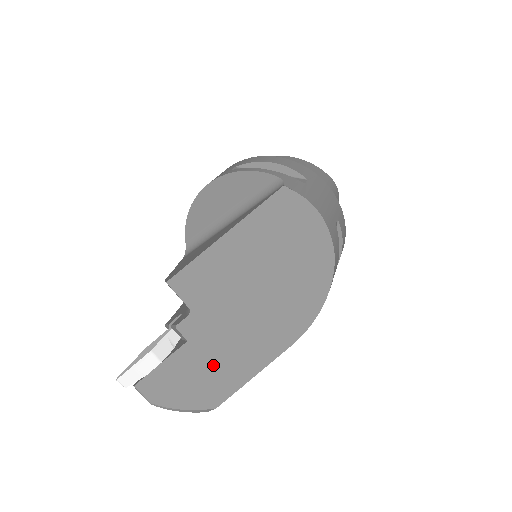
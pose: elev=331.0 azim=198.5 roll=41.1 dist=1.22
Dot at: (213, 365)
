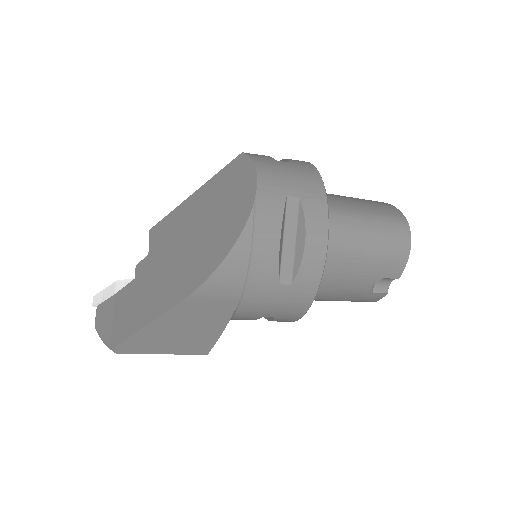
Dot at: (135, 304)
